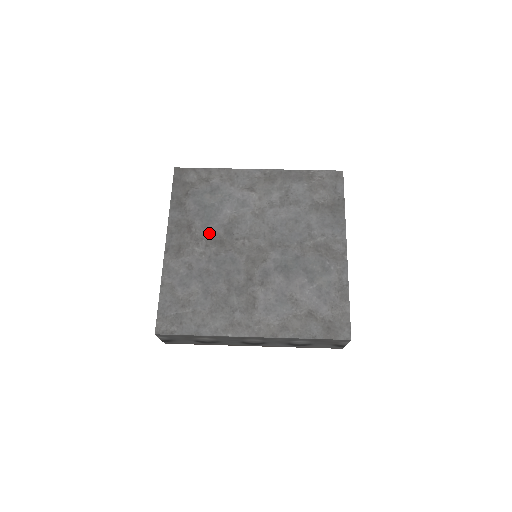
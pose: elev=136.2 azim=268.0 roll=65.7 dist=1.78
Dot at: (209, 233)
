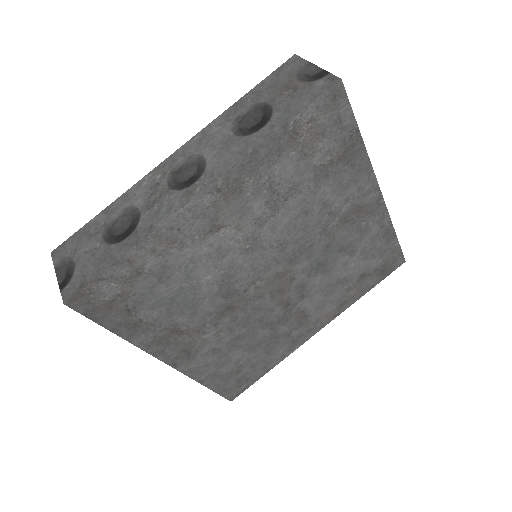
Dot at: (207, 315)
